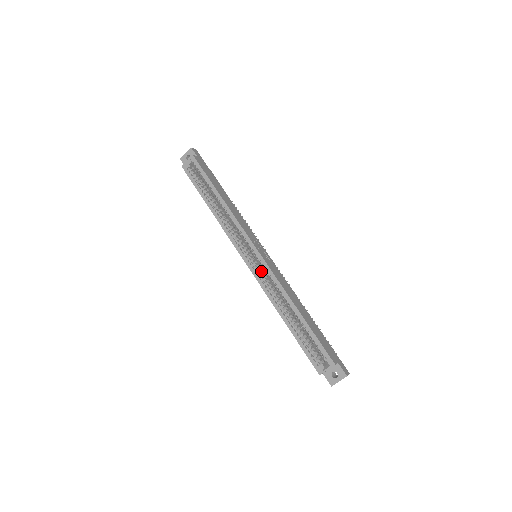
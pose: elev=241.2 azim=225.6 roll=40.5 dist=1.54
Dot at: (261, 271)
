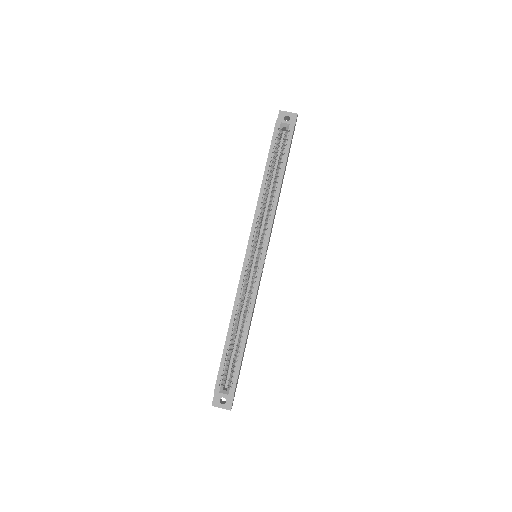
Dot at: occluded
